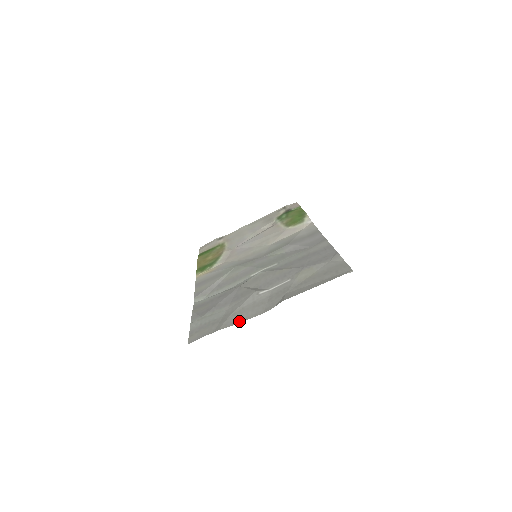
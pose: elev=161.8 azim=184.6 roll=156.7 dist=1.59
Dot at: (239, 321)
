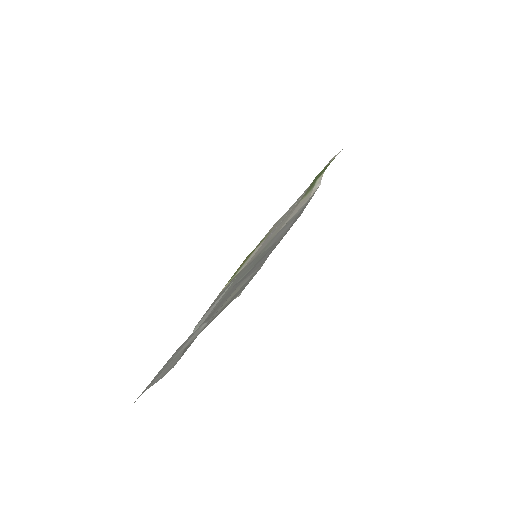
Dot at: (160, 377)
